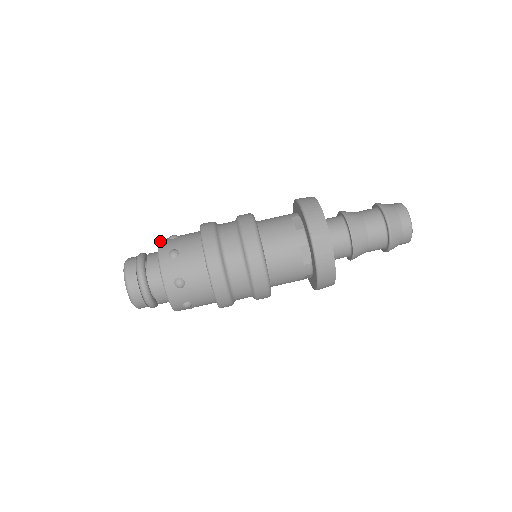
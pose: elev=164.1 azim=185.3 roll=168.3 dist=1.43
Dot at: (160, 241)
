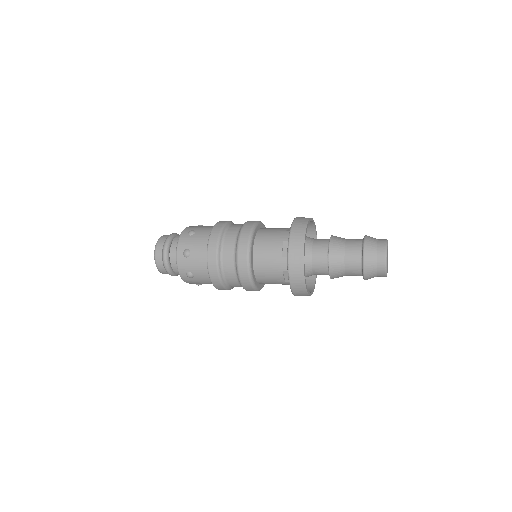
Dot at: (181, 235)
